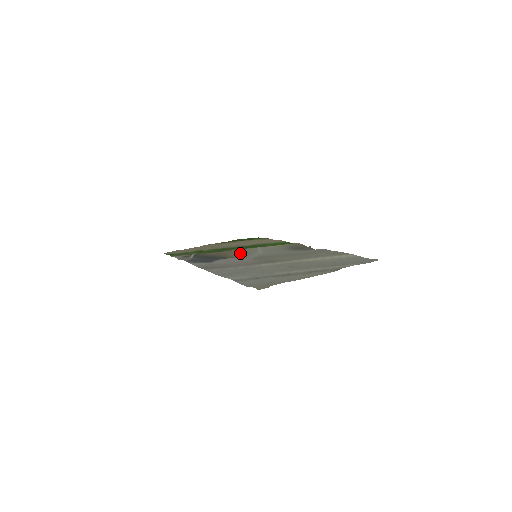
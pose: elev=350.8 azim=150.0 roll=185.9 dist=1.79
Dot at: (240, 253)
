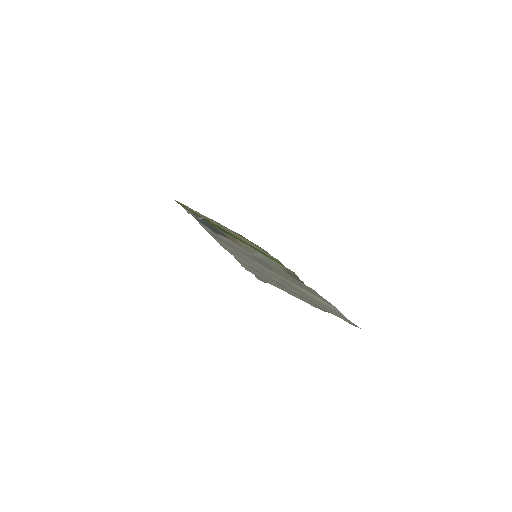
Dot at: (242, 245)
